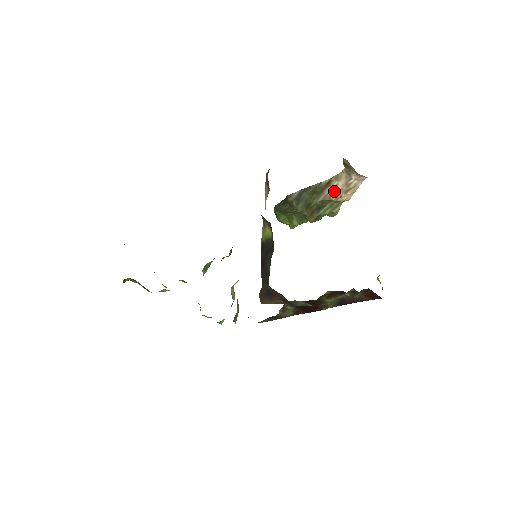
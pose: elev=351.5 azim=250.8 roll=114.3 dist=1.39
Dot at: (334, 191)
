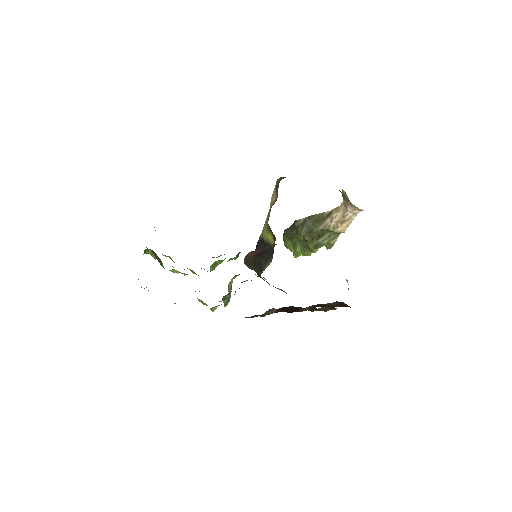
Dot at: (333, 222)
